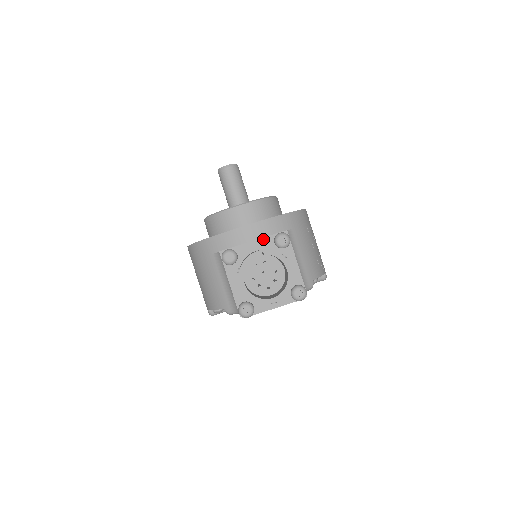
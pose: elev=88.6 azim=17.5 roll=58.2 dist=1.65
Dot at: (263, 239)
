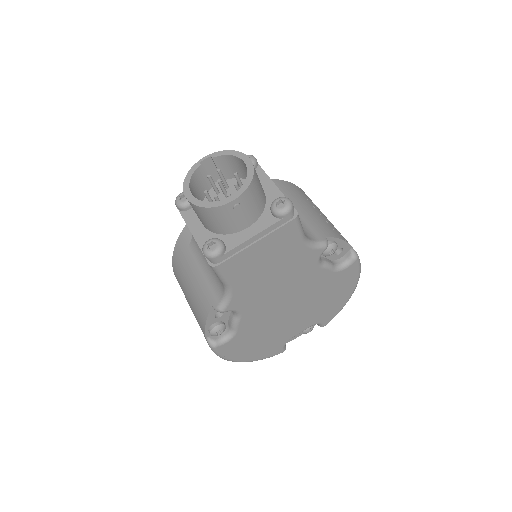
Dot at: occluded
